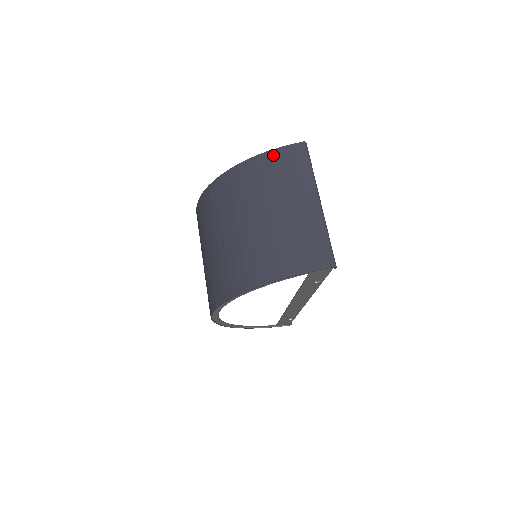
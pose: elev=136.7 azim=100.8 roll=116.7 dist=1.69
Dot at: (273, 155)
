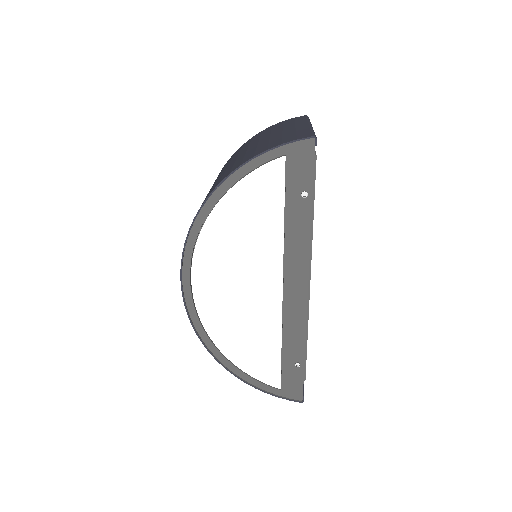
Dot at: (275, 125)
